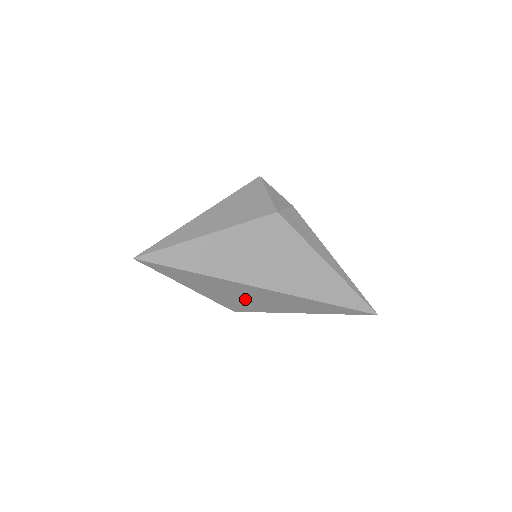
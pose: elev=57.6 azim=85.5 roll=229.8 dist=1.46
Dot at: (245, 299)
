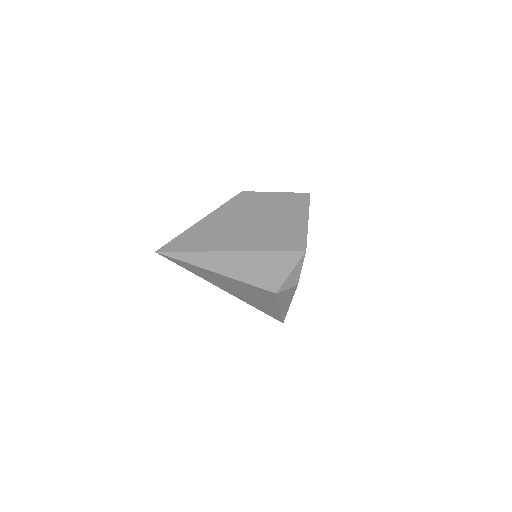
Dot at: occluded
